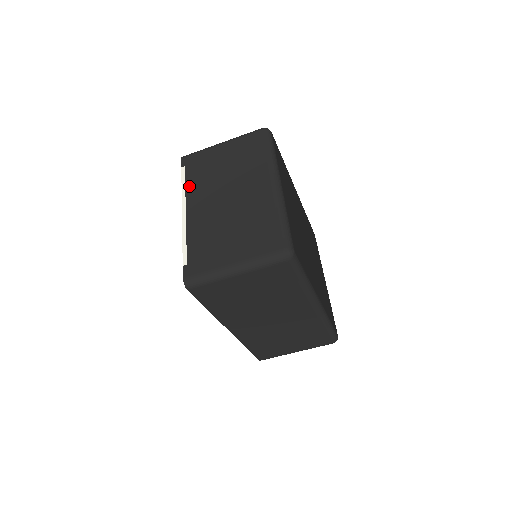
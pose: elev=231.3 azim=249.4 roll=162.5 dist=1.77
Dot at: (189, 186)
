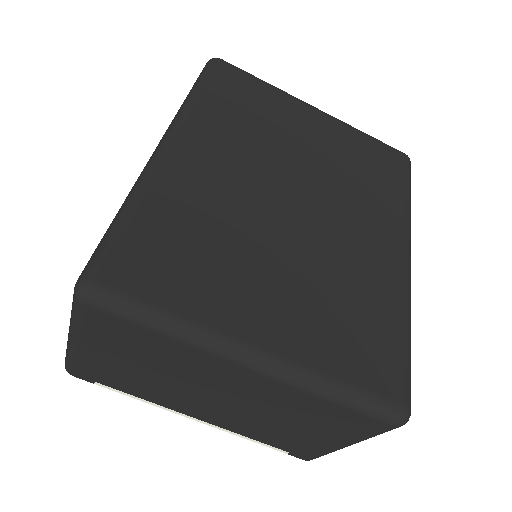
Dot at: (147, 399)
